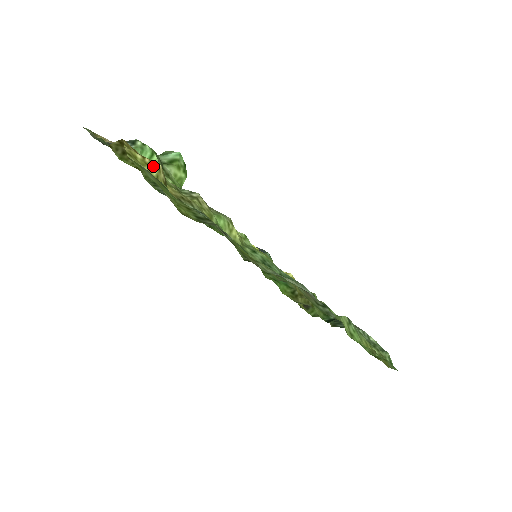
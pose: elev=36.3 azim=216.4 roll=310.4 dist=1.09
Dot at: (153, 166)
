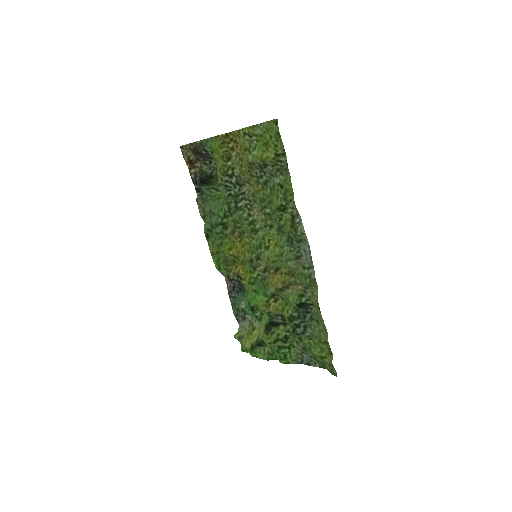
Dot at: (242, 148)
